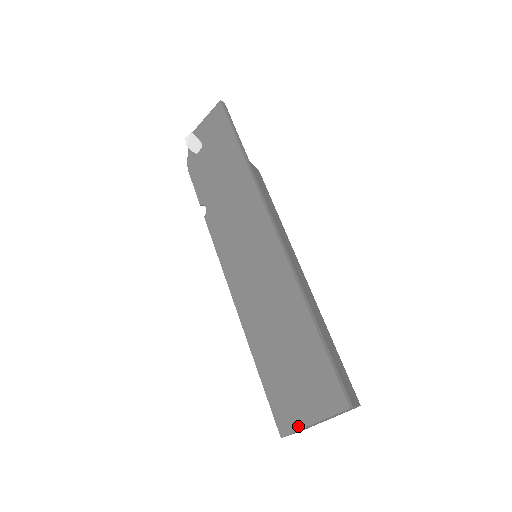
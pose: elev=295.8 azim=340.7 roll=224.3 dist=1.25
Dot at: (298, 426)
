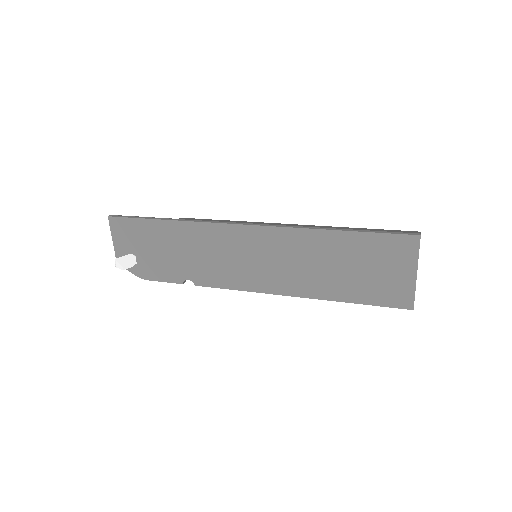
Dot at: (412, 289)
